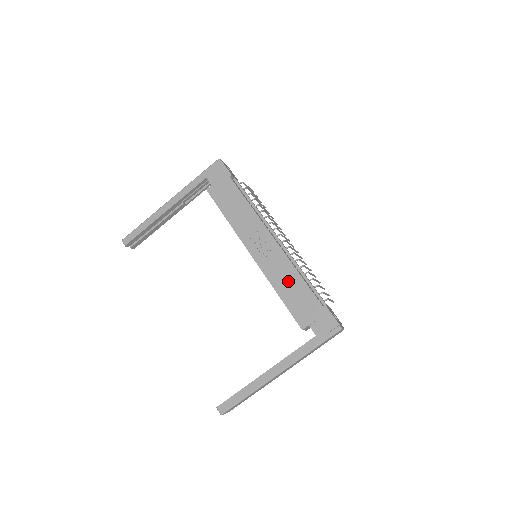
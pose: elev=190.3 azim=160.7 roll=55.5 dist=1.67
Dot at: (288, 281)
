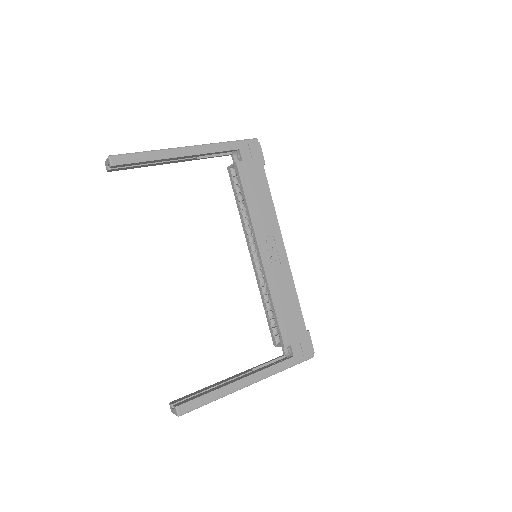
Dot at: (286, 296)
